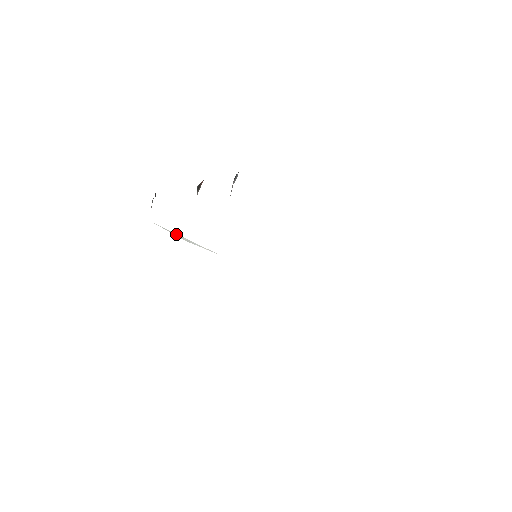
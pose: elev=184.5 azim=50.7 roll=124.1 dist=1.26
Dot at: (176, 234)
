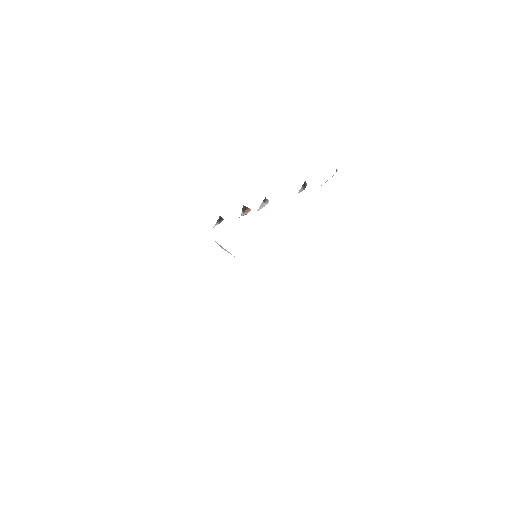
Dot at: occluded
